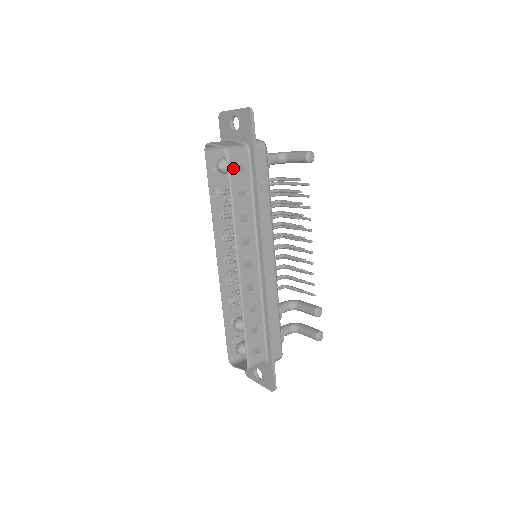
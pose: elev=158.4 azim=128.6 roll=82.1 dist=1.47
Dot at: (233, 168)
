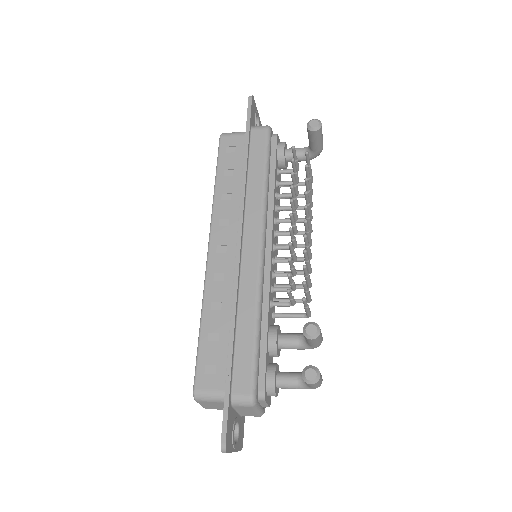
Dot at: (224, 149)
